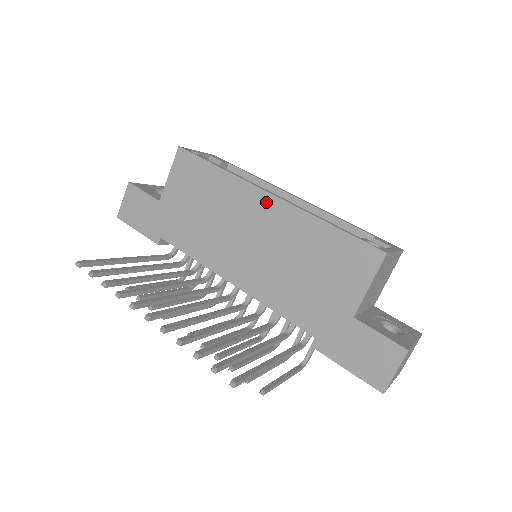
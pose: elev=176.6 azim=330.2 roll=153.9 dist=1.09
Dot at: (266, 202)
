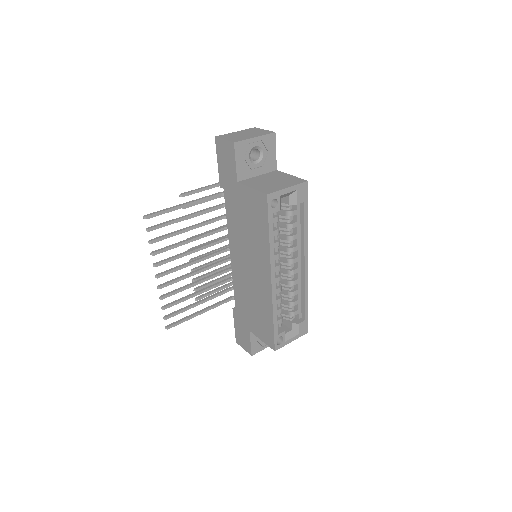
Dot at: (267, 278)
